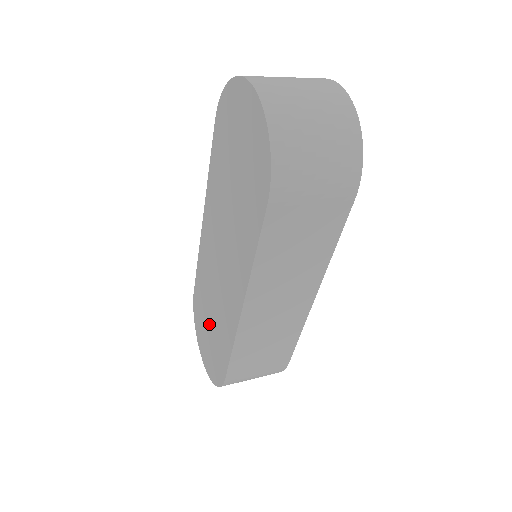
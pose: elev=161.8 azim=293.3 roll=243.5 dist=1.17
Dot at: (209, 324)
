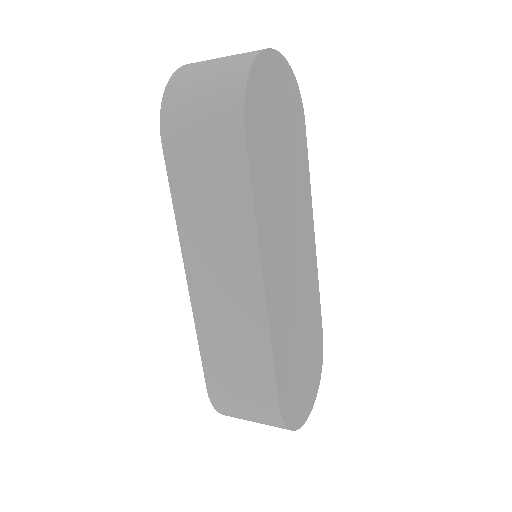
Dot at: occluded
